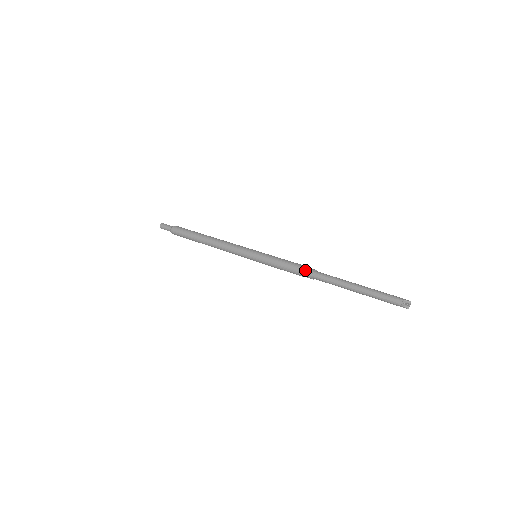
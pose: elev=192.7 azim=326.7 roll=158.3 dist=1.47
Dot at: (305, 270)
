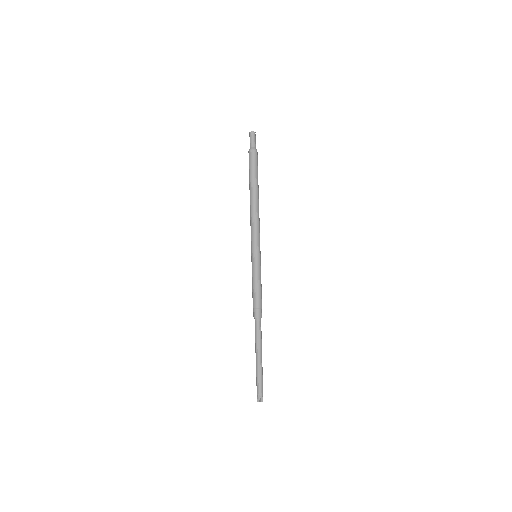
Dot at: (253, 311)
